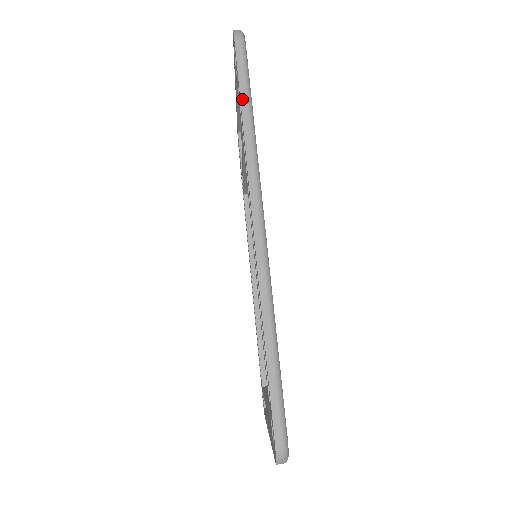
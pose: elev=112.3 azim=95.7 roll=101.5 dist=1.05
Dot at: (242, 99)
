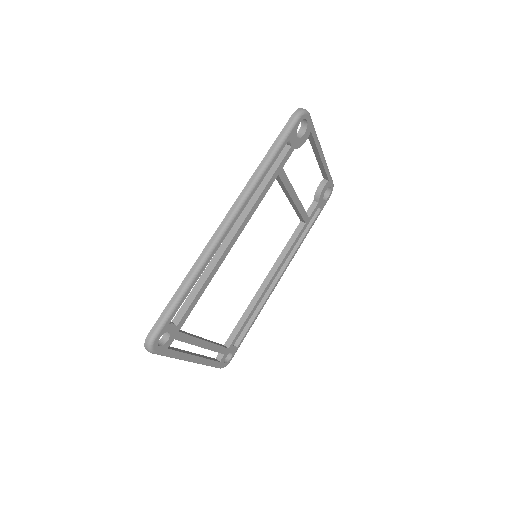
Dot at: (270, 150)
